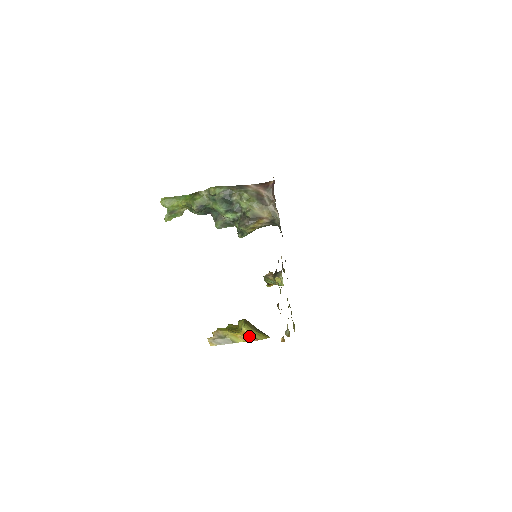
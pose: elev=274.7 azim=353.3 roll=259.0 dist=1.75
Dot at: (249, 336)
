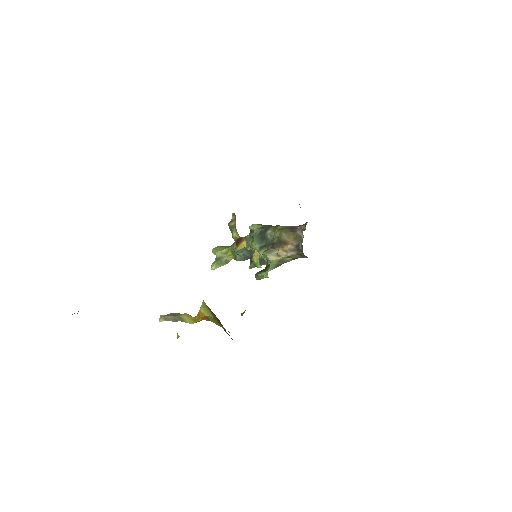
Dot at: (203, 317)
